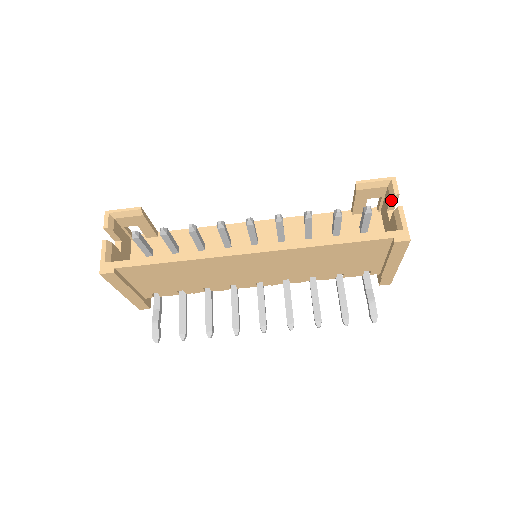
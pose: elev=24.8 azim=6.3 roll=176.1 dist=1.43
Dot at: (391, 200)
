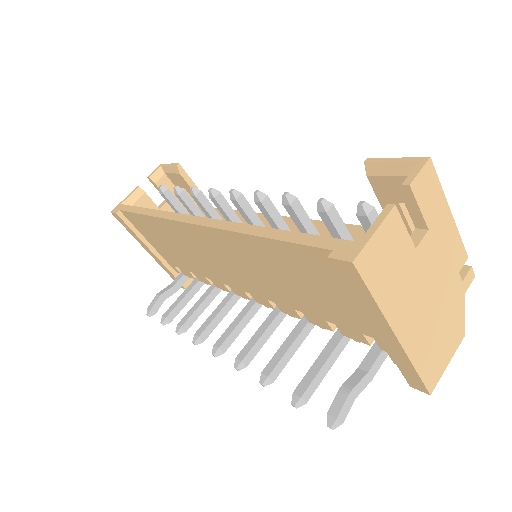
Dot at: (405, 199)
